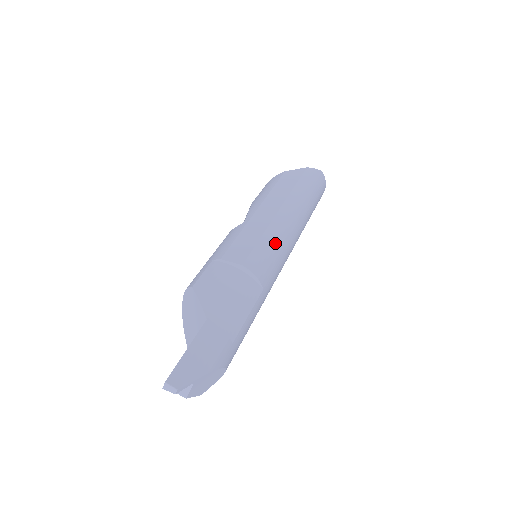
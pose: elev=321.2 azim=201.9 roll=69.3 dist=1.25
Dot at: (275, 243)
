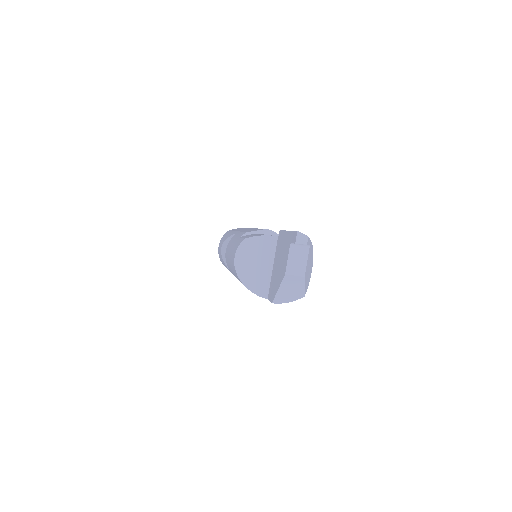
Dot at: occluded
